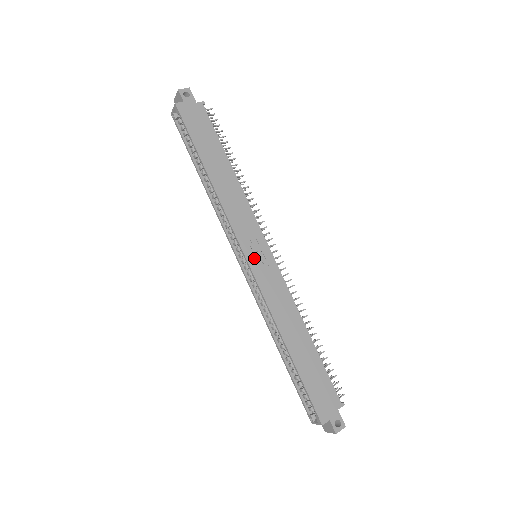
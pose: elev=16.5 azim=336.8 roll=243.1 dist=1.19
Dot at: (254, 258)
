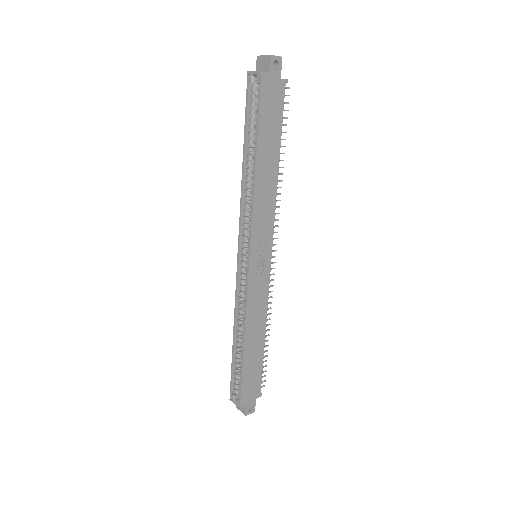
Dot at: (256, 262)
